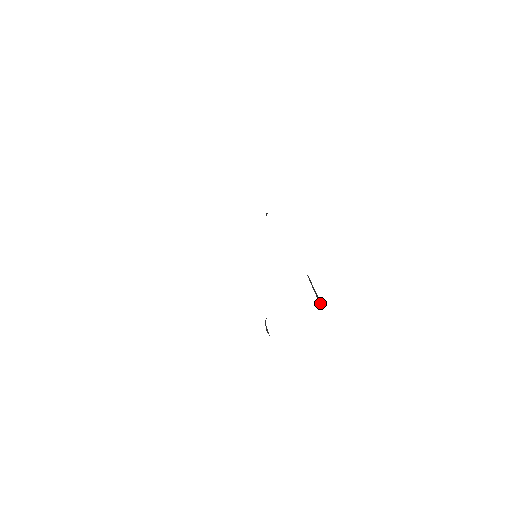
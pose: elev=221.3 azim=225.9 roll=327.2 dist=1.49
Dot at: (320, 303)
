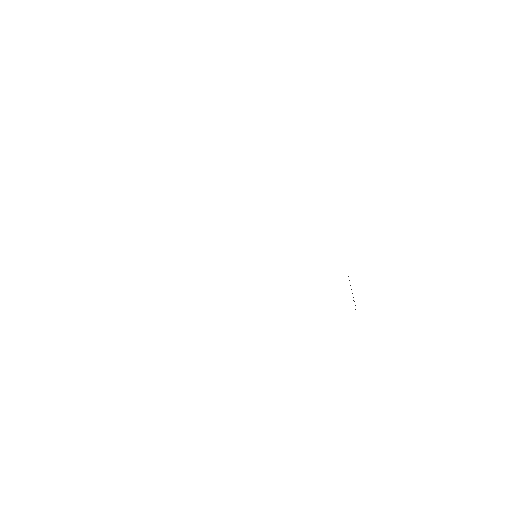
Dot at: (355, 309)
